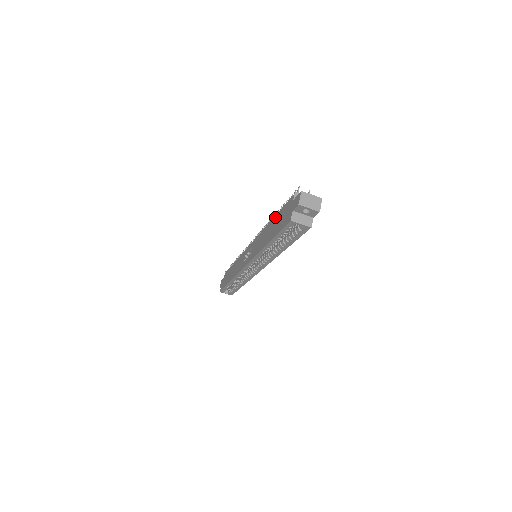
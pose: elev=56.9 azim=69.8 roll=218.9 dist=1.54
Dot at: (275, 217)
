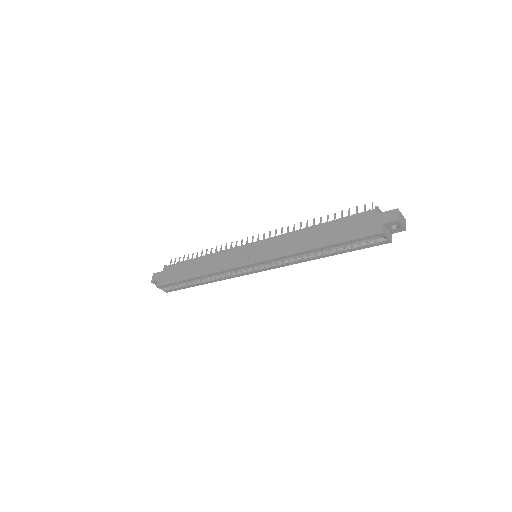
Dot at: (328, 224)
